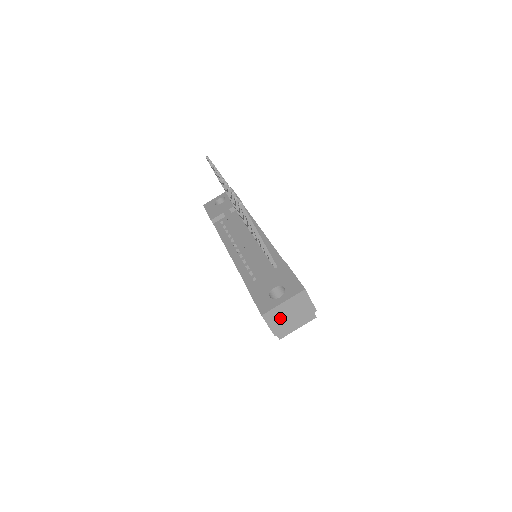
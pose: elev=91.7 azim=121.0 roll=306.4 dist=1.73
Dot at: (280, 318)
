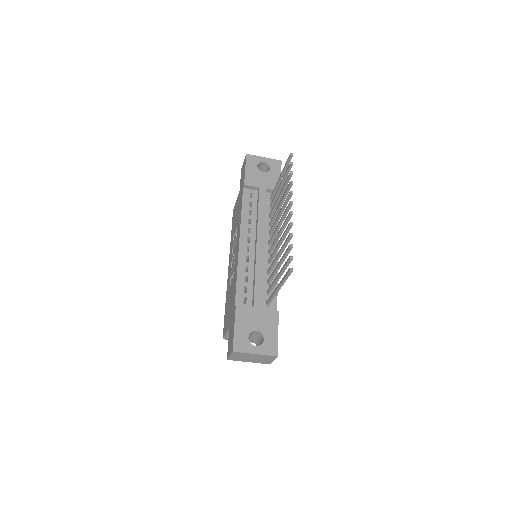
Dot at: (243, 357)
